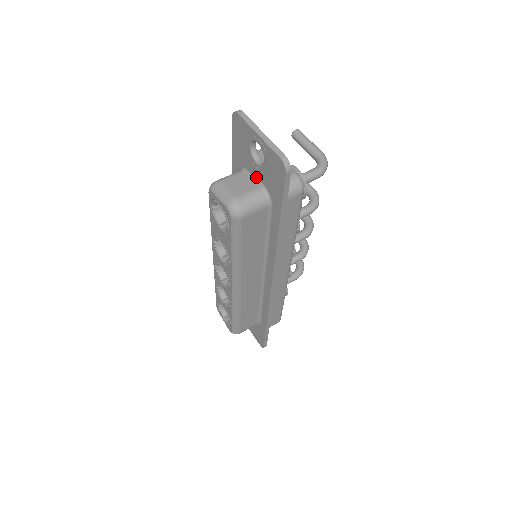
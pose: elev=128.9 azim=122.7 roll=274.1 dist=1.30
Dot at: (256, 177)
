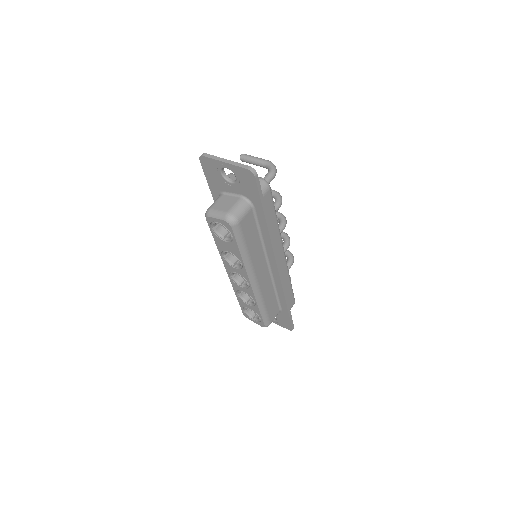
Dot at: (234, 193)
